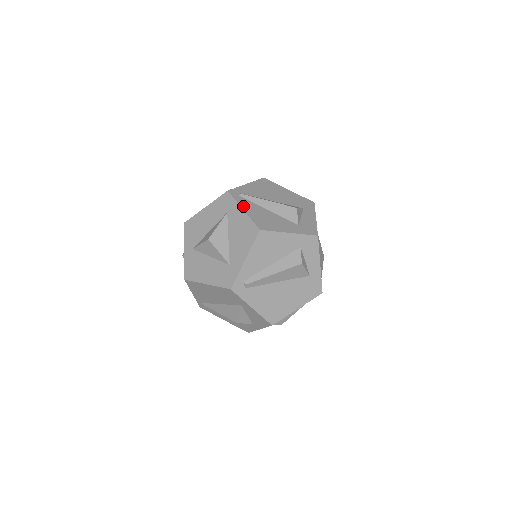
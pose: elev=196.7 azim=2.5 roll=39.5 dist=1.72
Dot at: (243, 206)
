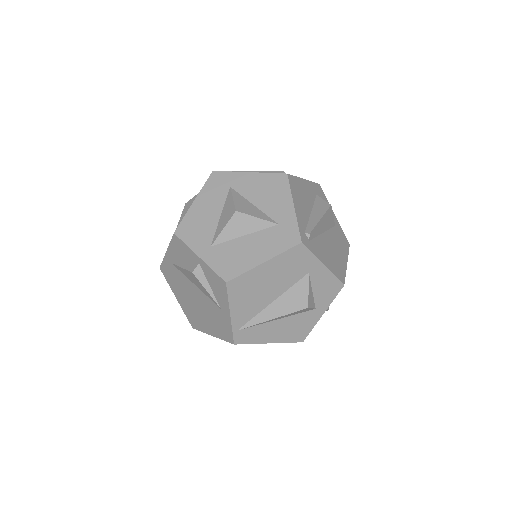
Dot at: (244, 172)
